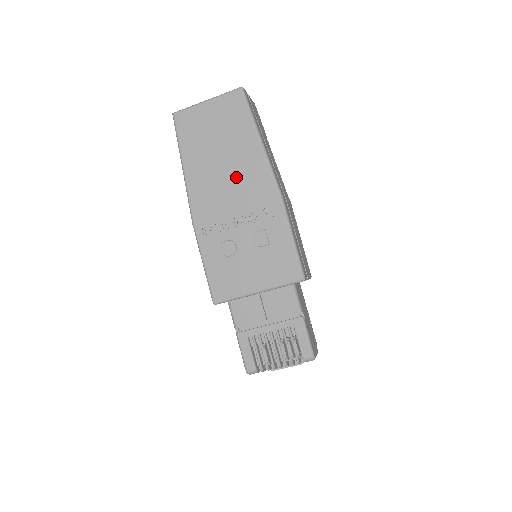
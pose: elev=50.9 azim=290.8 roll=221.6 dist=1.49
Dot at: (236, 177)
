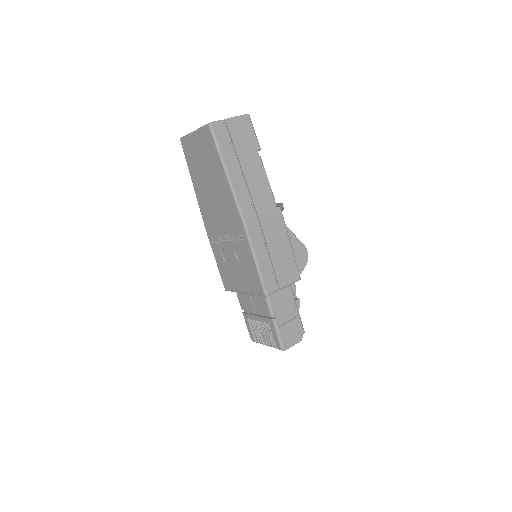
Dot at: (219, 202)
